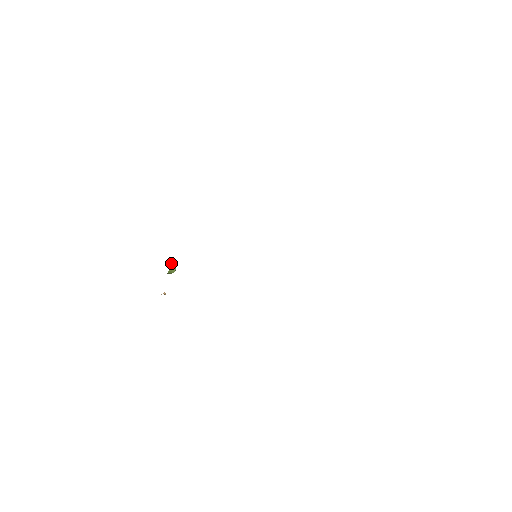
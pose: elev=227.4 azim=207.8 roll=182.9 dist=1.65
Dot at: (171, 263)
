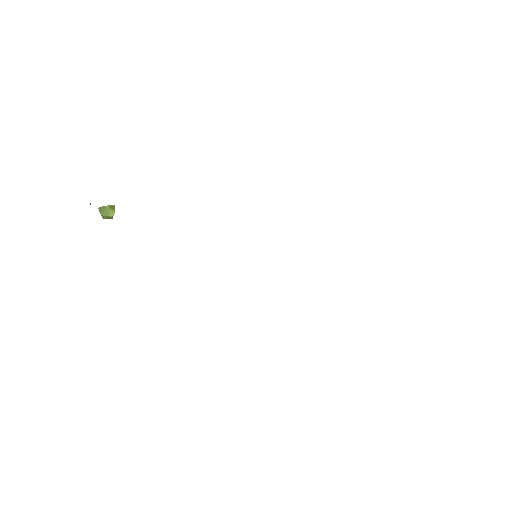
Dot at: occluded
